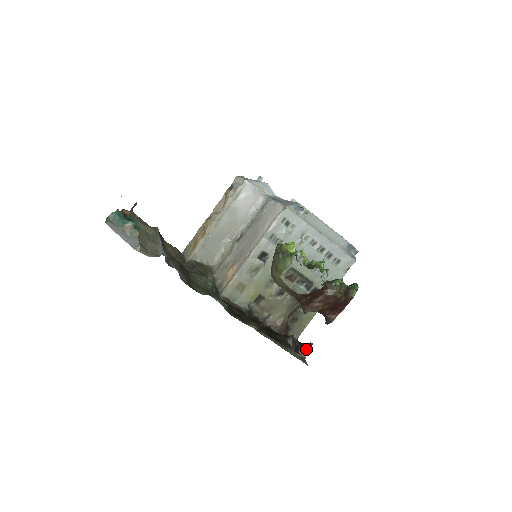
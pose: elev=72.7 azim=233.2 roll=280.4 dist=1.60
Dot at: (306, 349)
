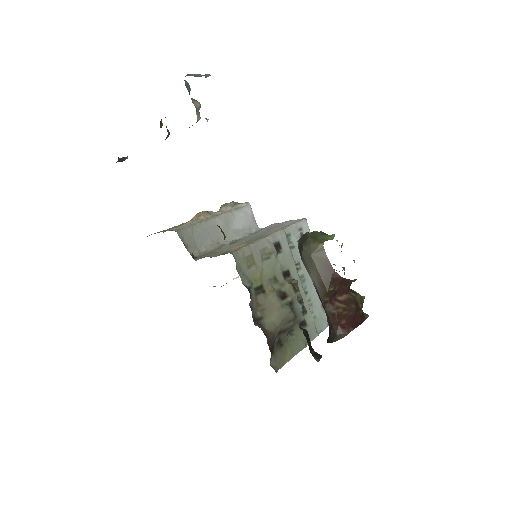
Dot at: (317, 354)
